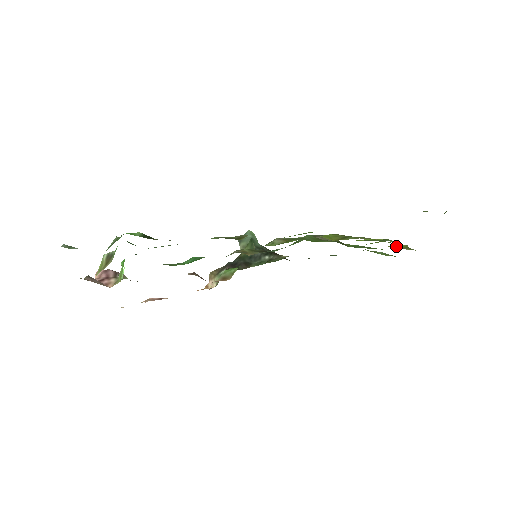
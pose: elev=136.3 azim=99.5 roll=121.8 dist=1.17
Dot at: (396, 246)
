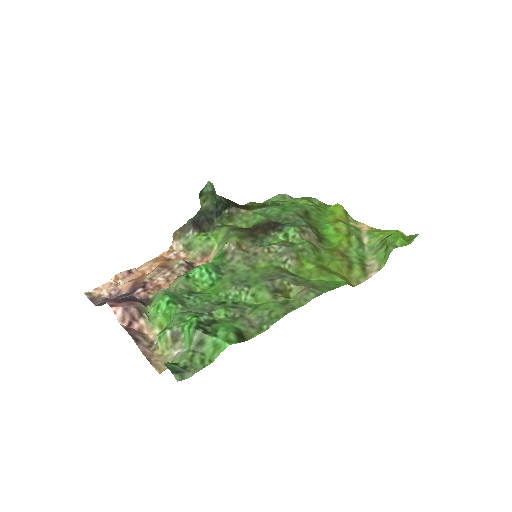
Dot at: (342, 215)
